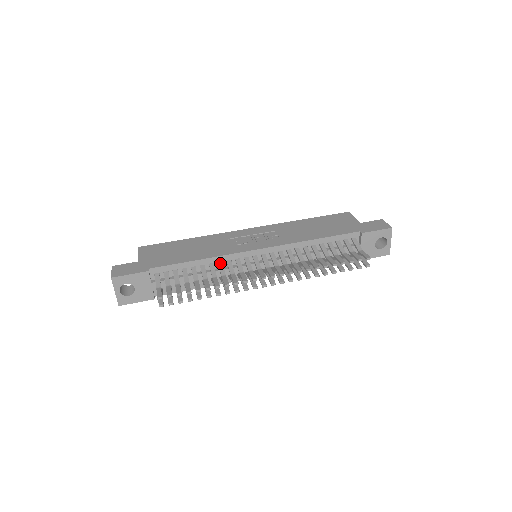
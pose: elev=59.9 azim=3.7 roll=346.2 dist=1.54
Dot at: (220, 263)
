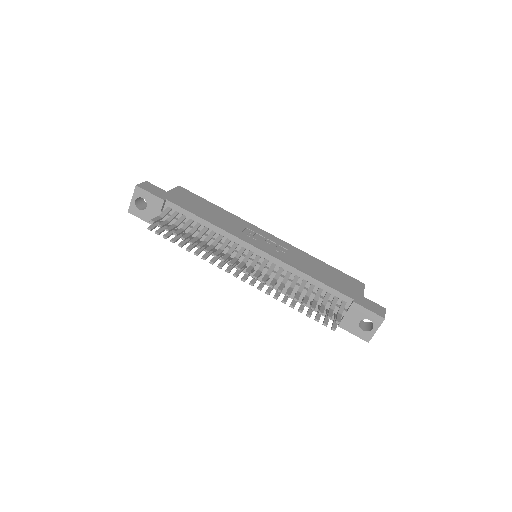
Dot at: (221, 236)
